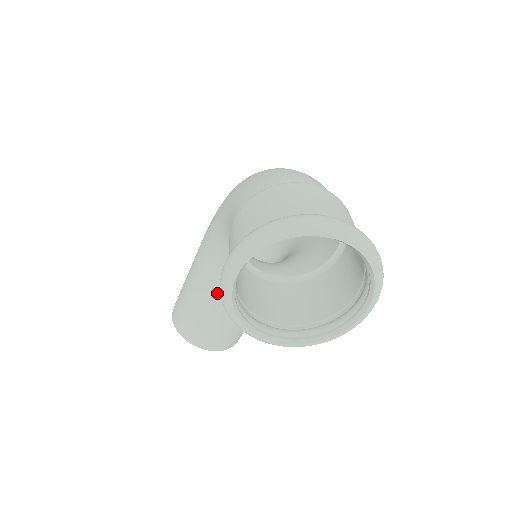
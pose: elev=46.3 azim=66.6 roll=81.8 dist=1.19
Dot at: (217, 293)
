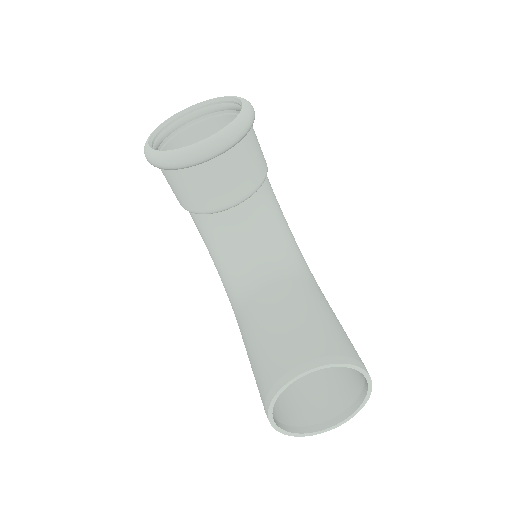
Dot at: (259, 309)
